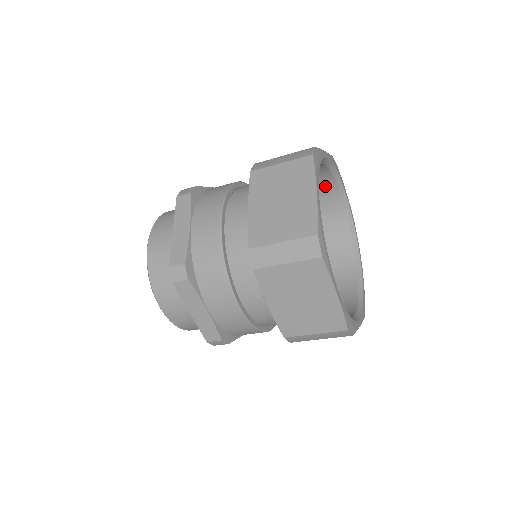
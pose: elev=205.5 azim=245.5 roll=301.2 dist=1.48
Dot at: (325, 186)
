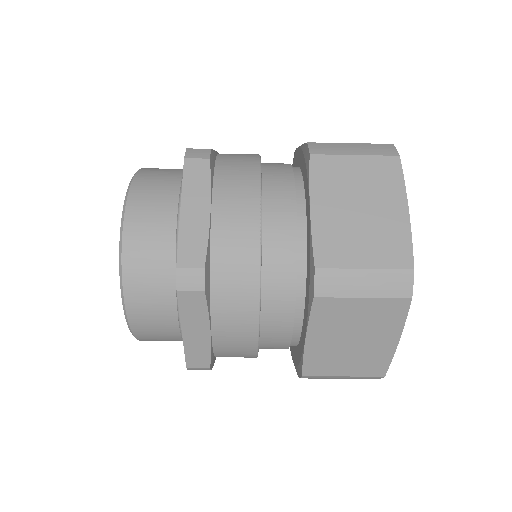
Dot at: occluded
